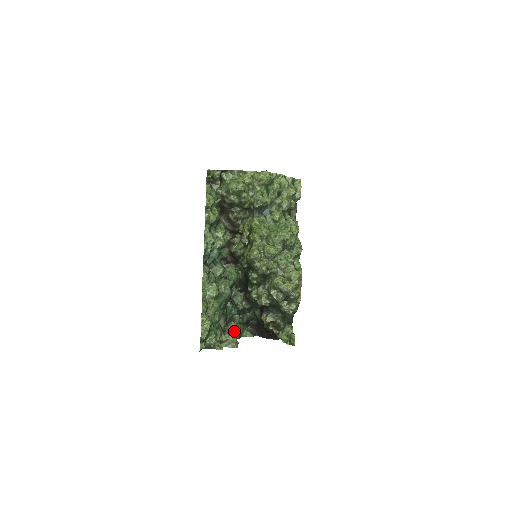
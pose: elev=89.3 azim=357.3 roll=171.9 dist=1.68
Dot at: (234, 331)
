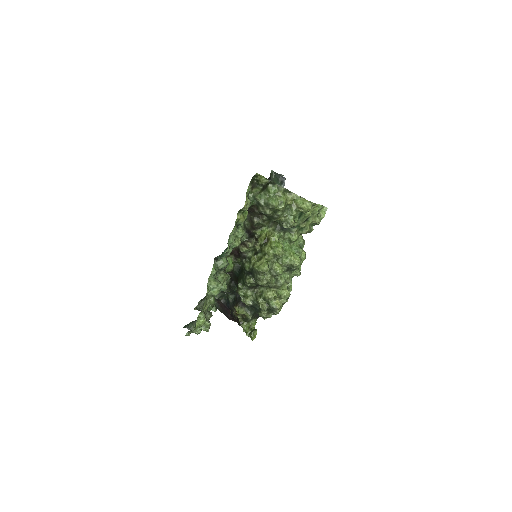
Dot at: (211, 316)
